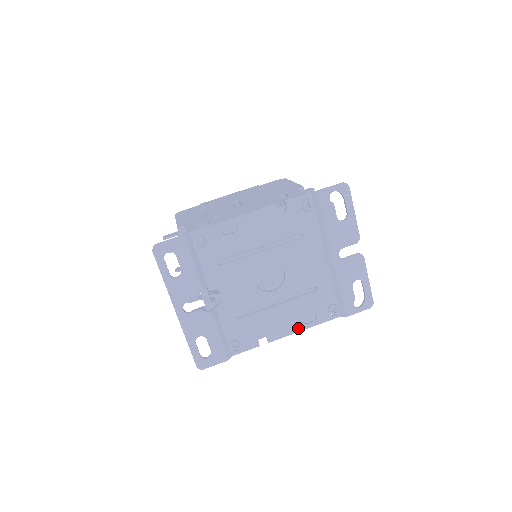
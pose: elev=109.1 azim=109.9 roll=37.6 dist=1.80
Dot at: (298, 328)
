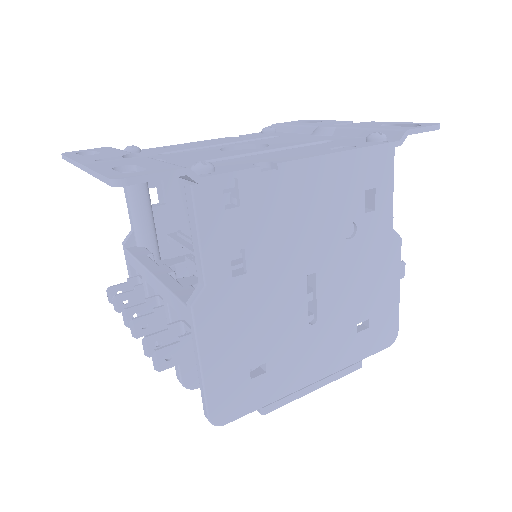
Dot at: (328, 153)
